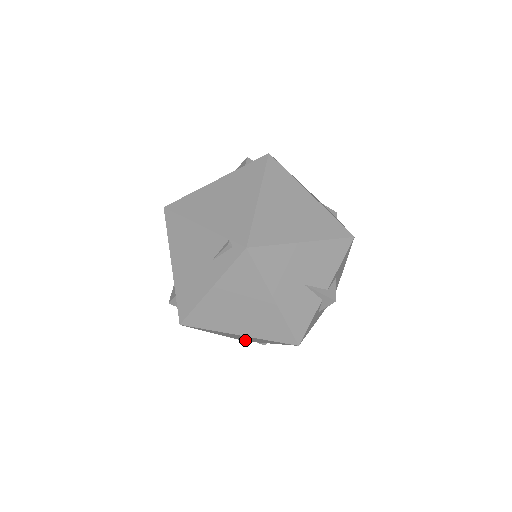
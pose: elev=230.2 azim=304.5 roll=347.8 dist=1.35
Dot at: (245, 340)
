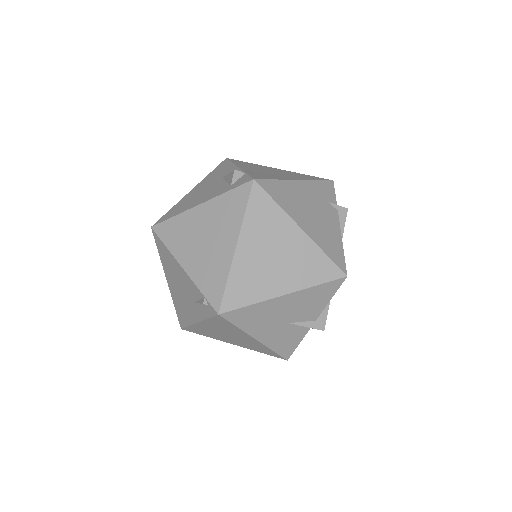
Dot at: occluded
